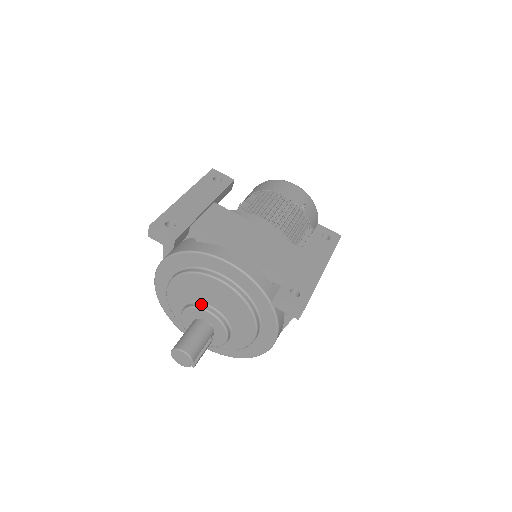
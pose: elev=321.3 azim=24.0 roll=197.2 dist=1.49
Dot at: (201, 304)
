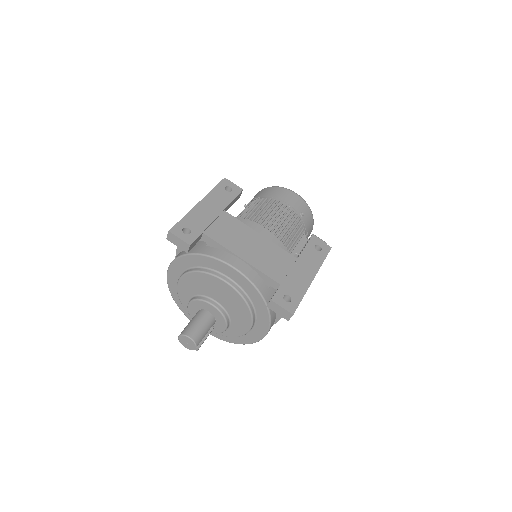
Dot at: (206, 298)
